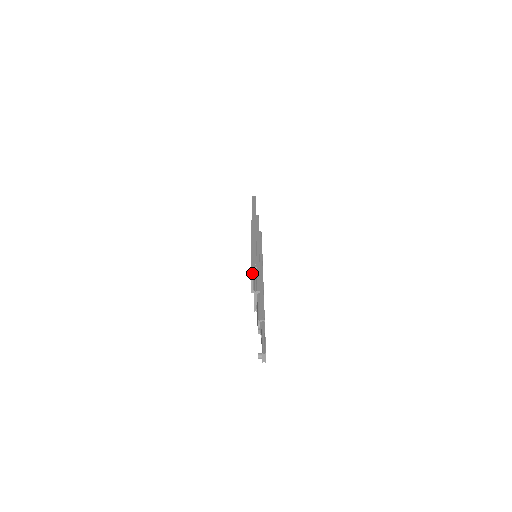
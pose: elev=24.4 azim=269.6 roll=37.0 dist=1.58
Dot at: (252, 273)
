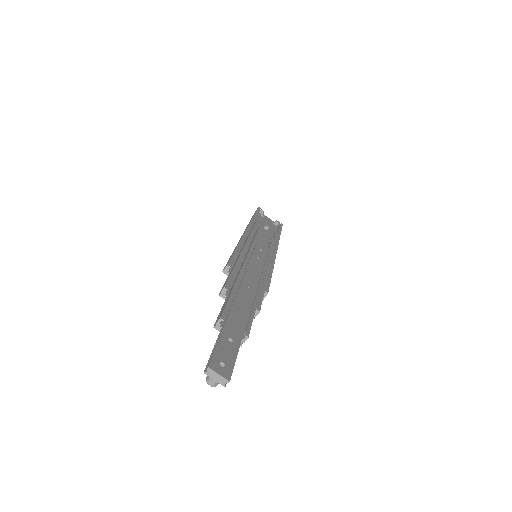
Dot at: occluded
